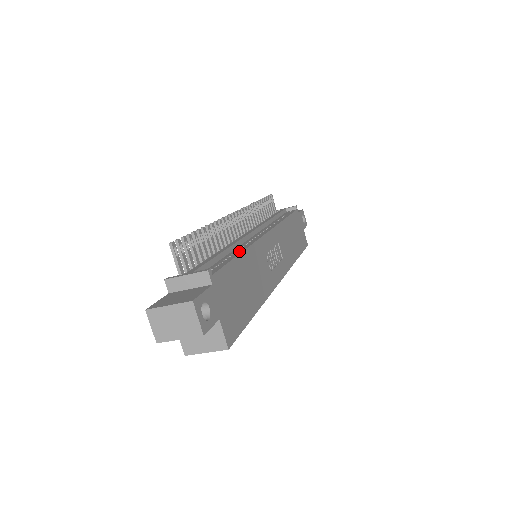
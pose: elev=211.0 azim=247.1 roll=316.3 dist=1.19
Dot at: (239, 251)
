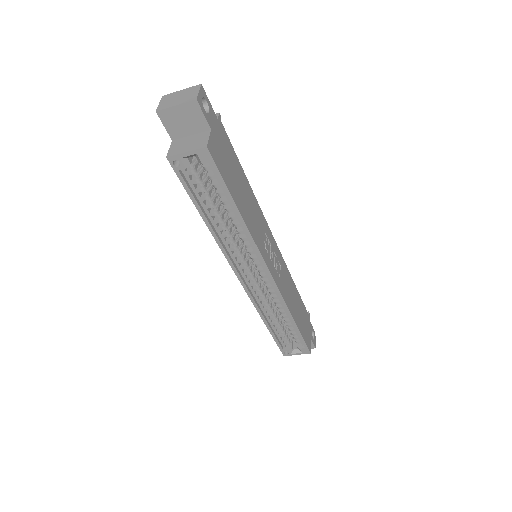
Dot at: occluded
